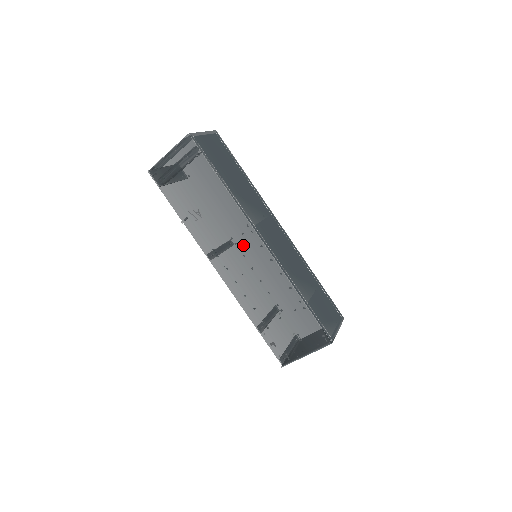
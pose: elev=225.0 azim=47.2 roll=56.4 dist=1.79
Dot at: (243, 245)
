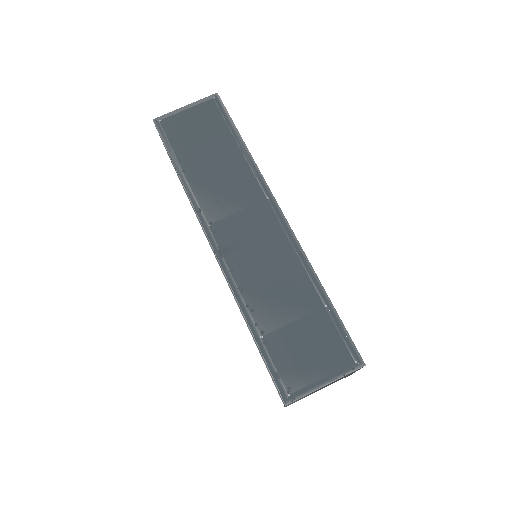
Dot at: occluded
